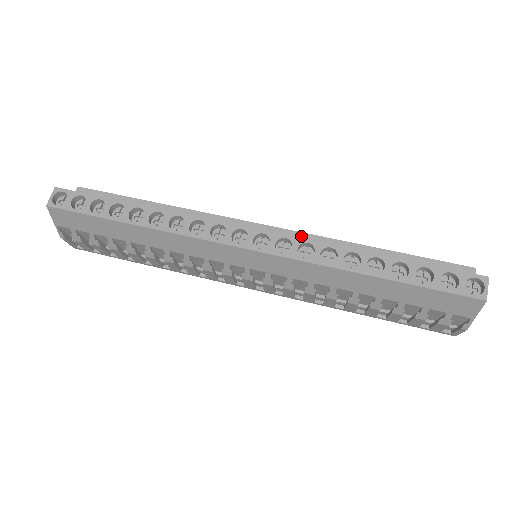
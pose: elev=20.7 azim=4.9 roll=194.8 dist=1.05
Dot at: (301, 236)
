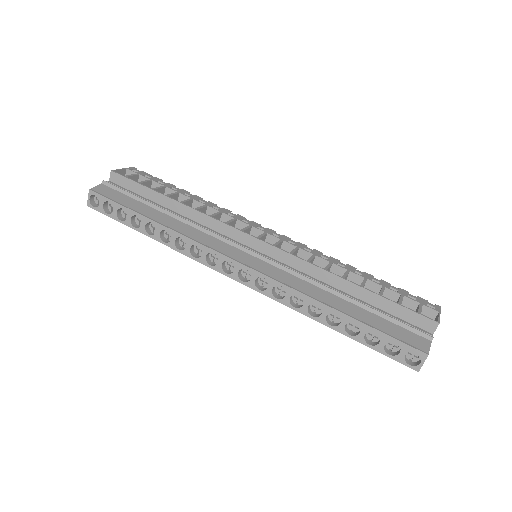
Dot at: (289, 257)
